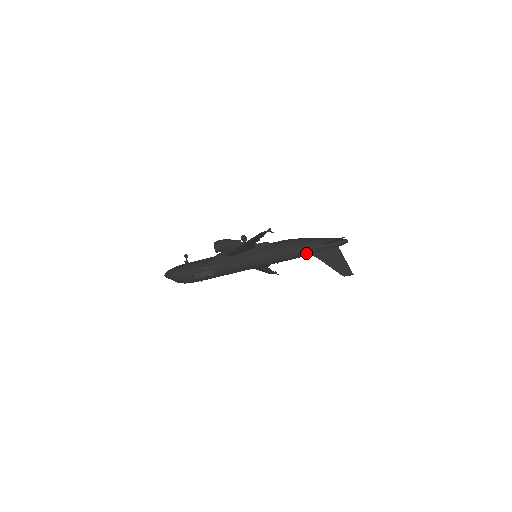
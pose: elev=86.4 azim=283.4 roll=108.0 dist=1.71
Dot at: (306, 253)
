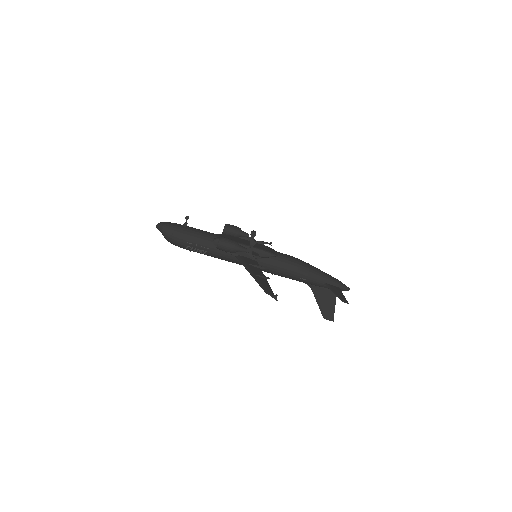
Dot at: (304, 282)
